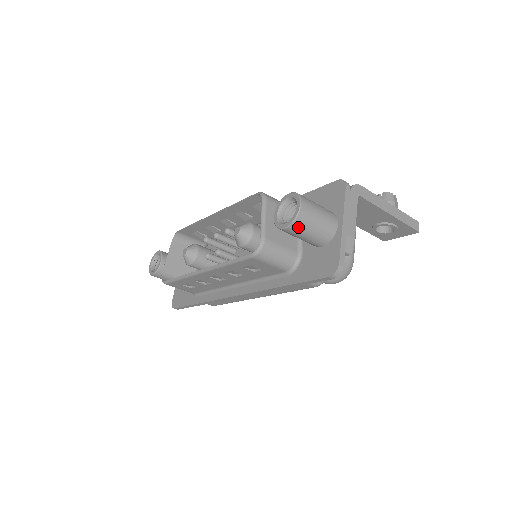
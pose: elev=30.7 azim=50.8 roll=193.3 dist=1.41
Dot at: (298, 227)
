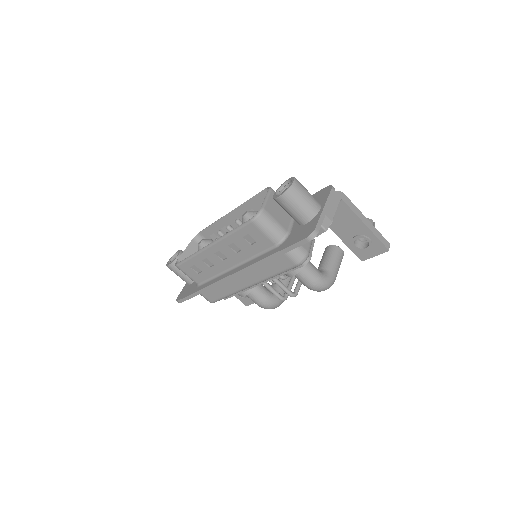
Dot at: (289, 197)
